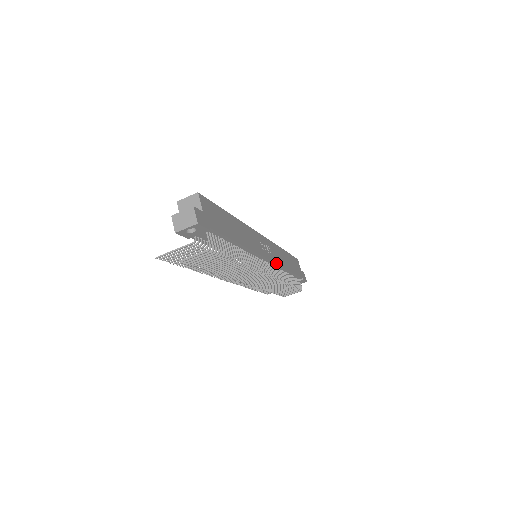
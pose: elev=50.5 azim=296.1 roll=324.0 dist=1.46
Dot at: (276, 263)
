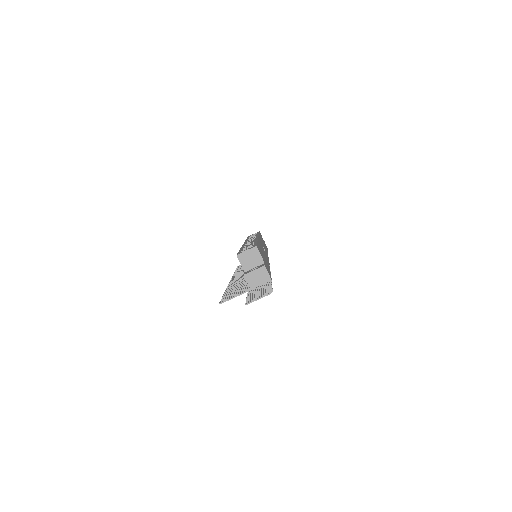
Dot at: occluded
